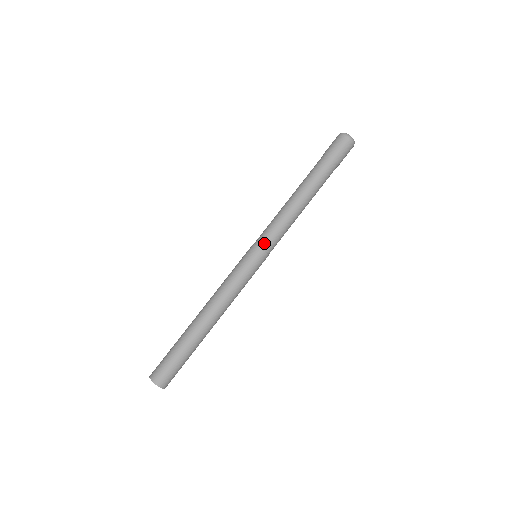
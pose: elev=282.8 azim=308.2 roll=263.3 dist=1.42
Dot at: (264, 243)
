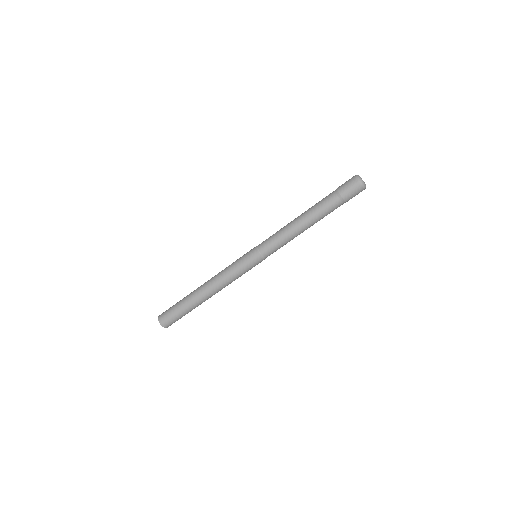
Dot at: (266, 253)
